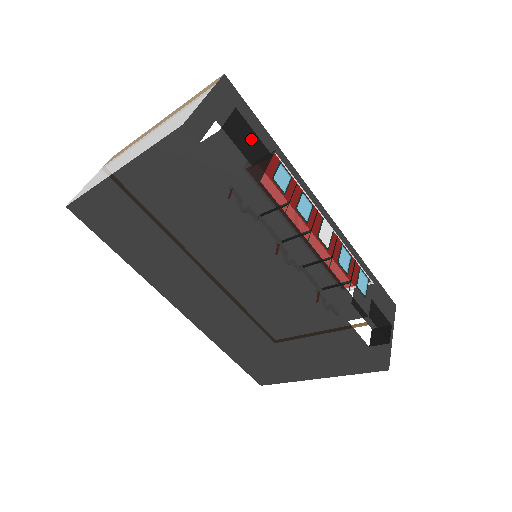
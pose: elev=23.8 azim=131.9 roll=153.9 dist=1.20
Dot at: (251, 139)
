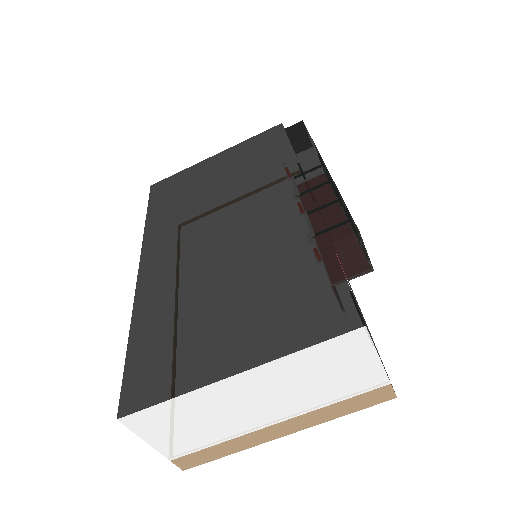
Dot at: occluded
